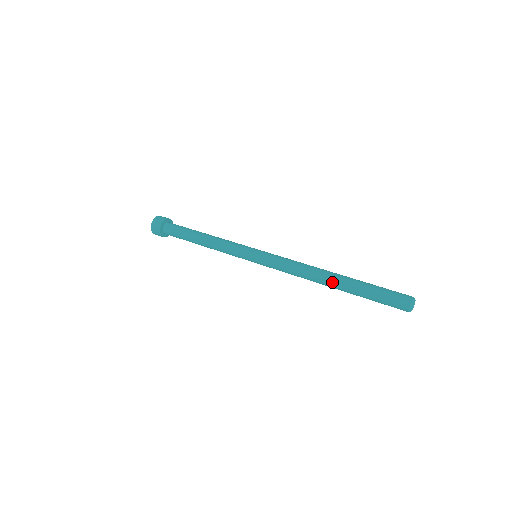
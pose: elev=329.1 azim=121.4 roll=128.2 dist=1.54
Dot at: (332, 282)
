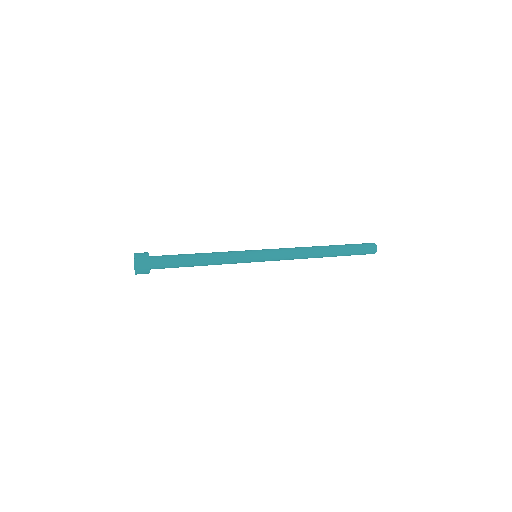
Dot at: (326, 254)
